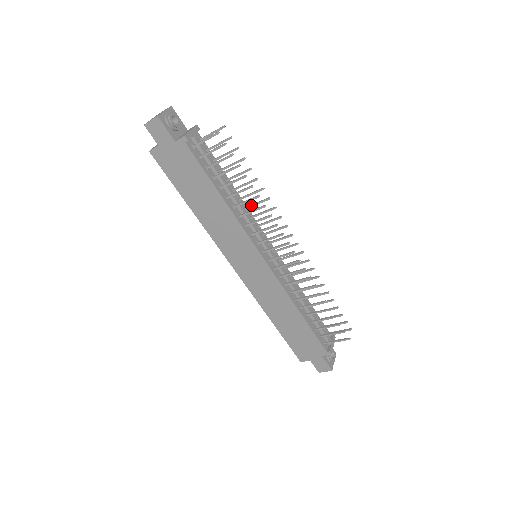
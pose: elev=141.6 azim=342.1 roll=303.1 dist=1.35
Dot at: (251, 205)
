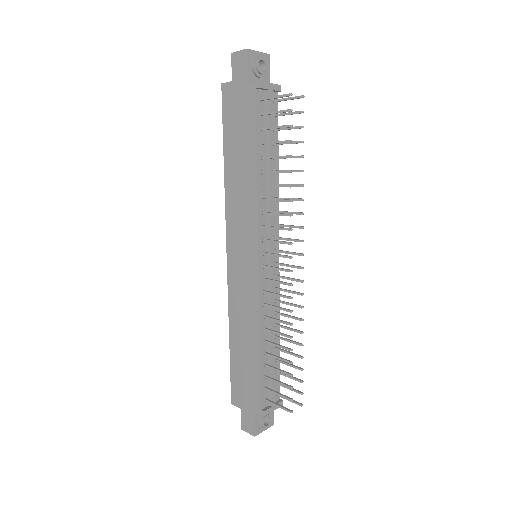
Dot at: occluded
